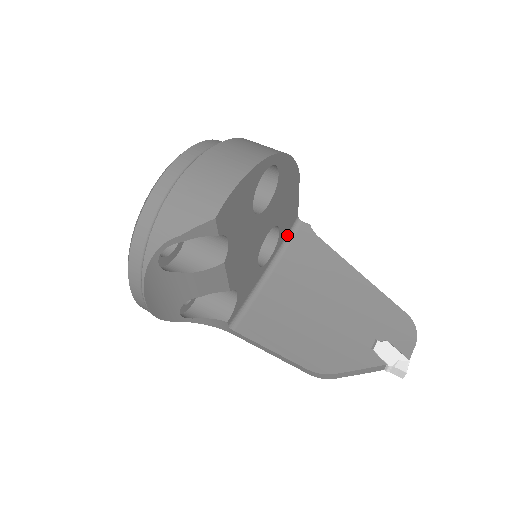
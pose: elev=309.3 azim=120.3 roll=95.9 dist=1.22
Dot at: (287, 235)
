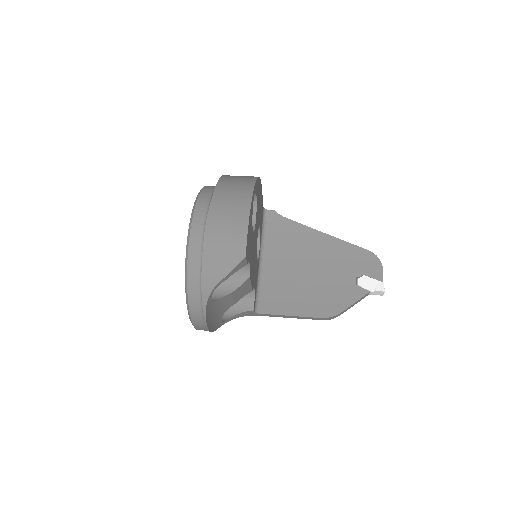
Dot at: (262, 225)
